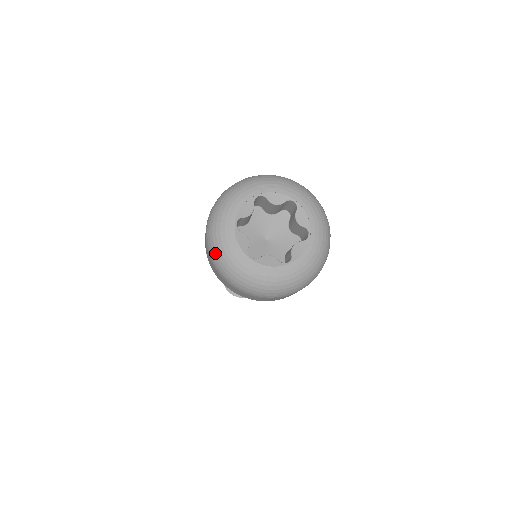
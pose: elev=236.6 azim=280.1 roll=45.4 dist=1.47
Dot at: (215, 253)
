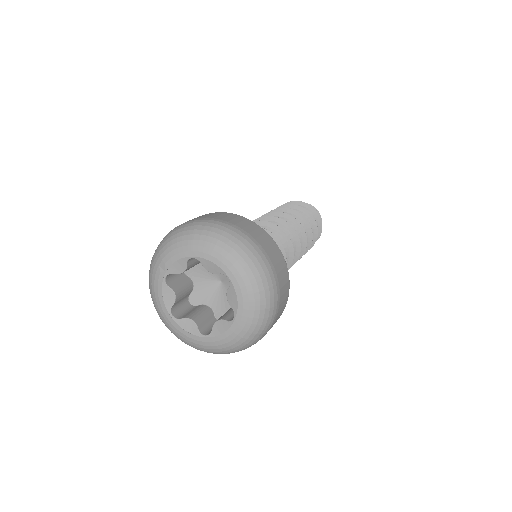
Dot at: occluded
